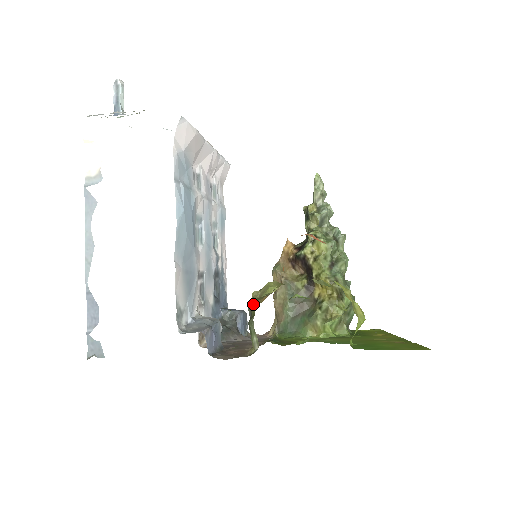
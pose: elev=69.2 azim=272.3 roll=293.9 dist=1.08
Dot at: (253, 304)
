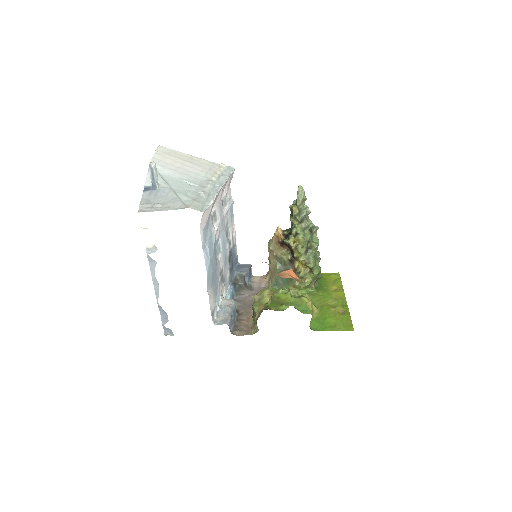
Dot at: (255, 309)
